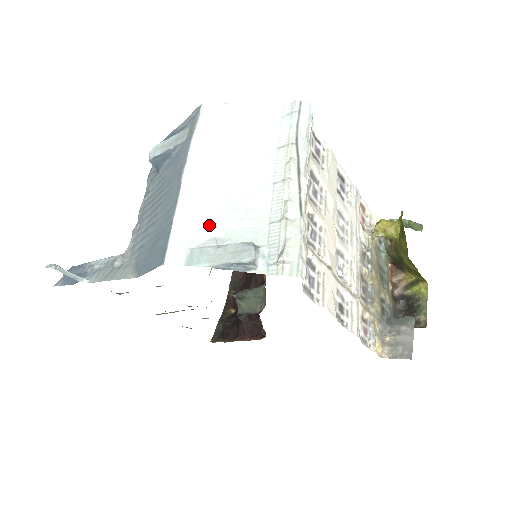
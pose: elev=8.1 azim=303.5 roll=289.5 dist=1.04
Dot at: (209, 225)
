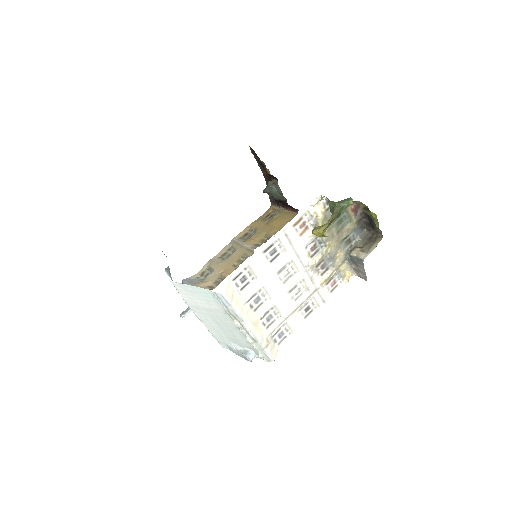
Dot at: (225, 339)
